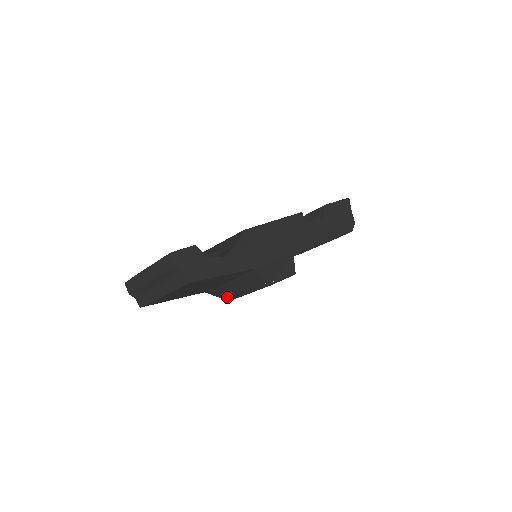
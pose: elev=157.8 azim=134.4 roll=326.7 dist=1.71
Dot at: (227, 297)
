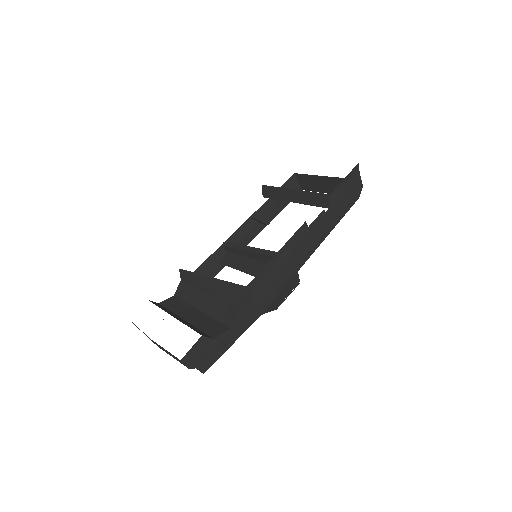
Dot at: occluded
